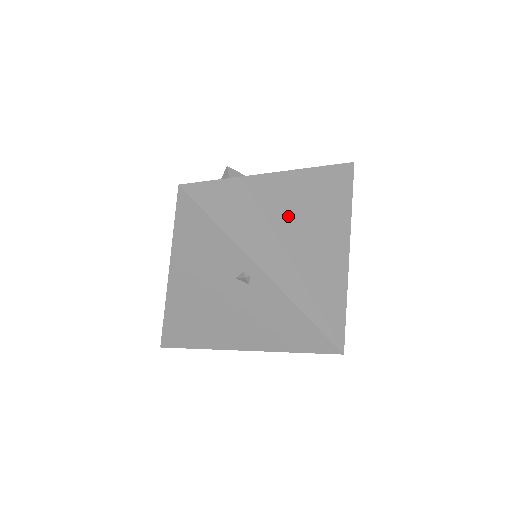
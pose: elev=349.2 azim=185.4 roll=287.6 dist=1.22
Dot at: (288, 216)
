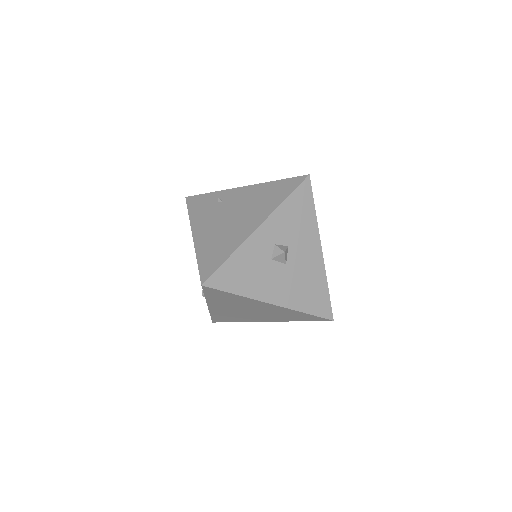
Dot at: (251, 309)
